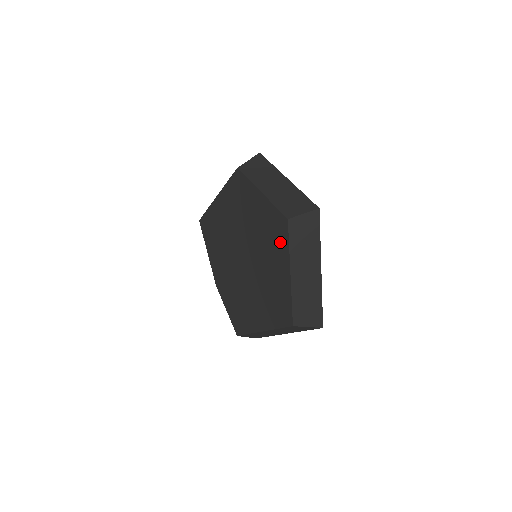
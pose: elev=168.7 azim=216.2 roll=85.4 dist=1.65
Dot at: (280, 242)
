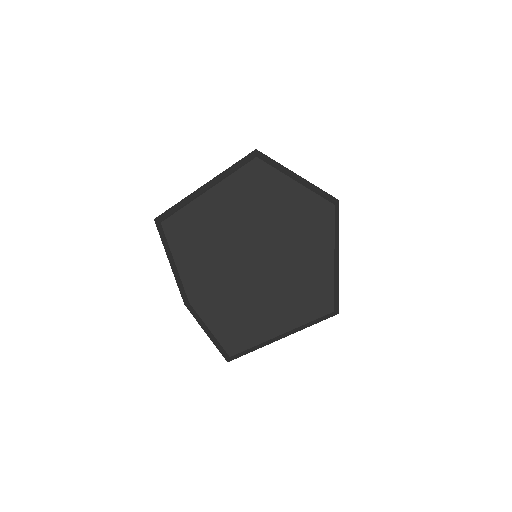
Dot at: (322, 228)
